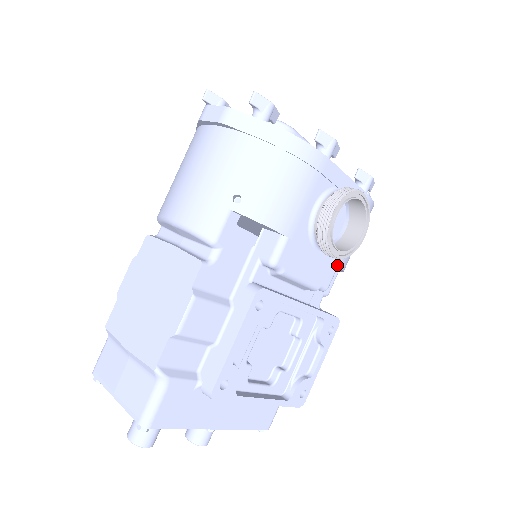
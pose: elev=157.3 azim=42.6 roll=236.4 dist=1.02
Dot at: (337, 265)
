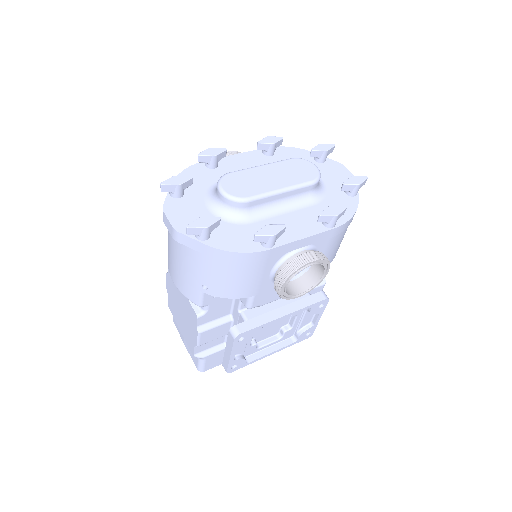
Dot at: occluded
